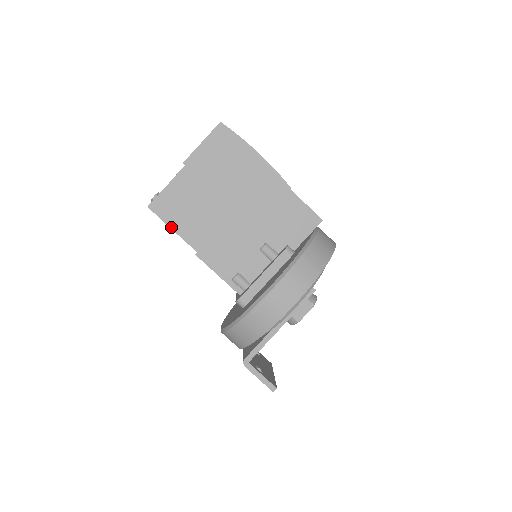
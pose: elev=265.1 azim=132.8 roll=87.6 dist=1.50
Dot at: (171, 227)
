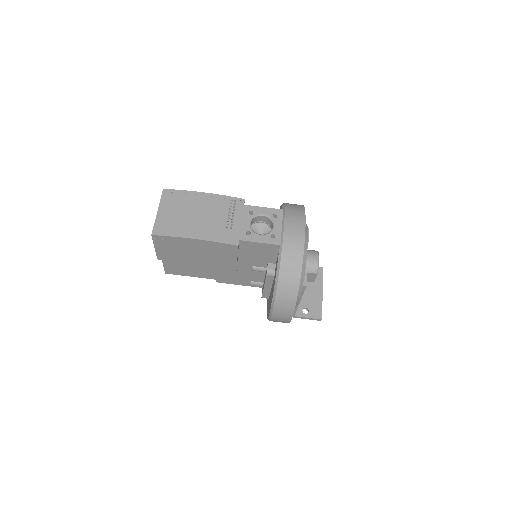
Dot at: occluded
